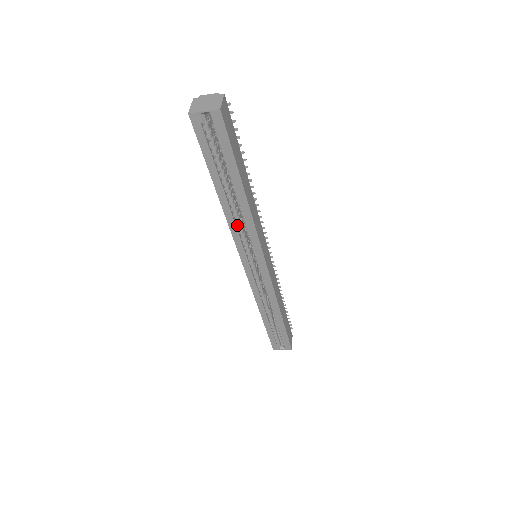
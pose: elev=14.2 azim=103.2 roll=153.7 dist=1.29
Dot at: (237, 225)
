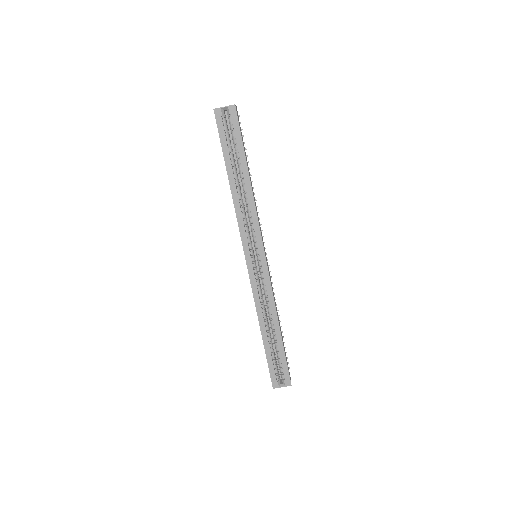
Dot at: (242, 214)
